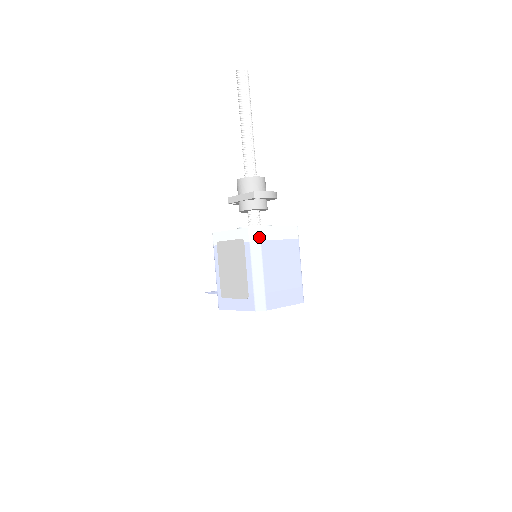
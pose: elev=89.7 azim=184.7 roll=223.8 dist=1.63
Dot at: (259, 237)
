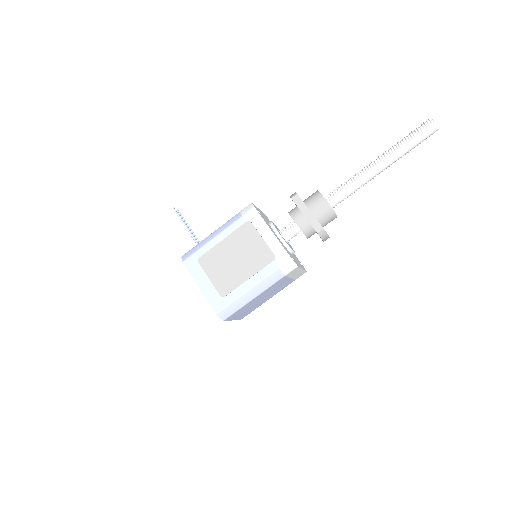
Dot at: (288, 272)
